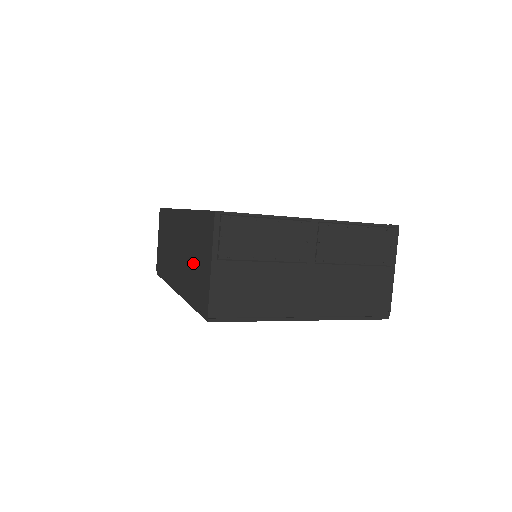
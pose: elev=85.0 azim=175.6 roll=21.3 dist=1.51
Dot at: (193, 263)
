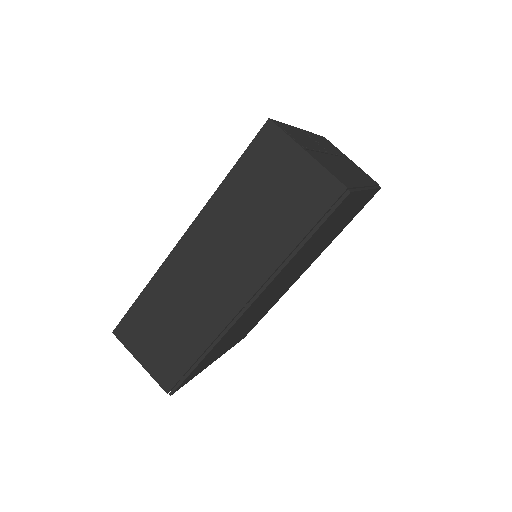
Dot at: (267, 213)
